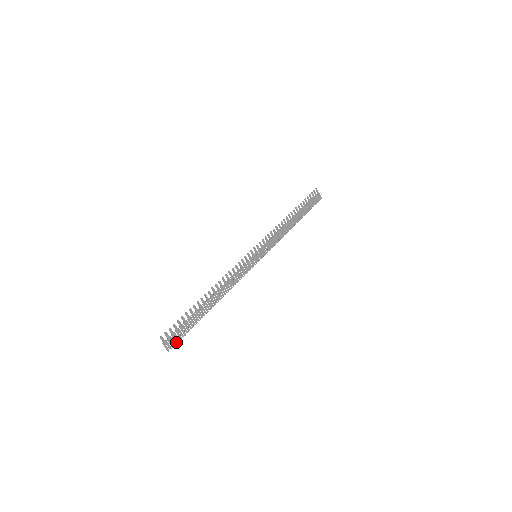
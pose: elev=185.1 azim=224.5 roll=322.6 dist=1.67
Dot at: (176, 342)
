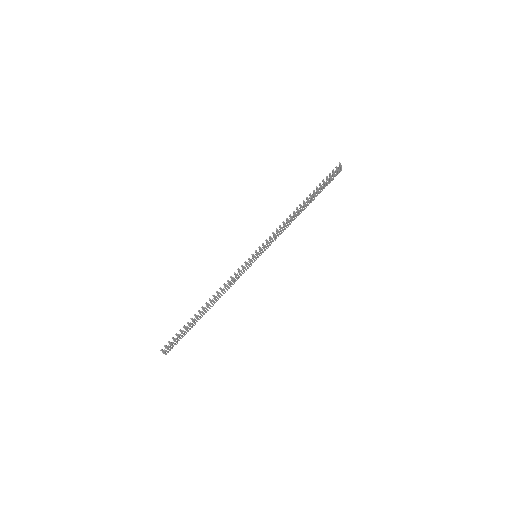
Dot at: occluded
